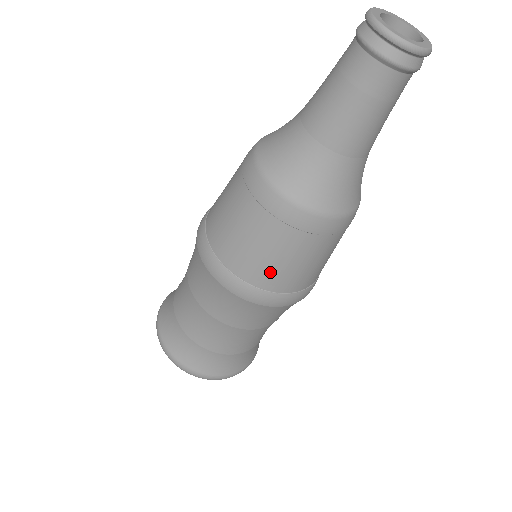
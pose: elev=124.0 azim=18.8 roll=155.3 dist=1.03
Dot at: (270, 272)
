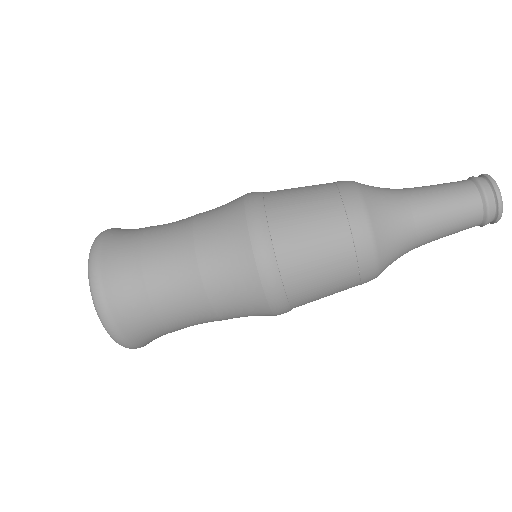
Dot at: (310, 296)
